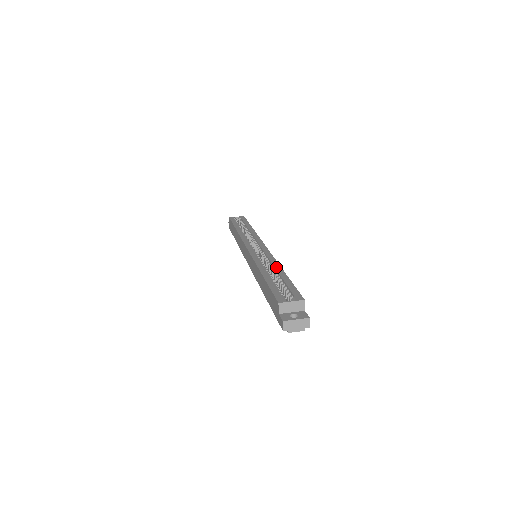
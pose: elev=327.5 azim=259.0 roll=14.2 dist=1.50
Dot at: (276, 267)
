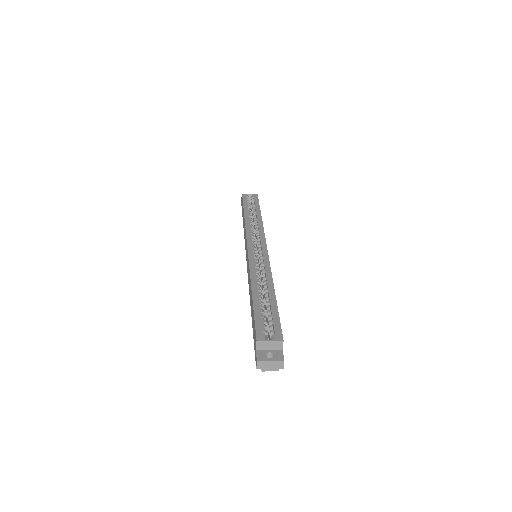
Dot at: (269, 284)
